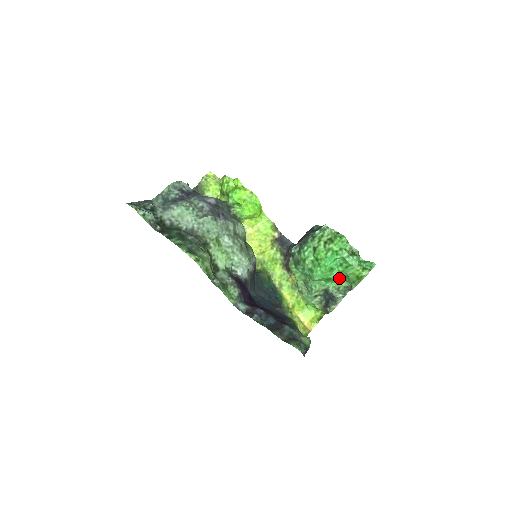
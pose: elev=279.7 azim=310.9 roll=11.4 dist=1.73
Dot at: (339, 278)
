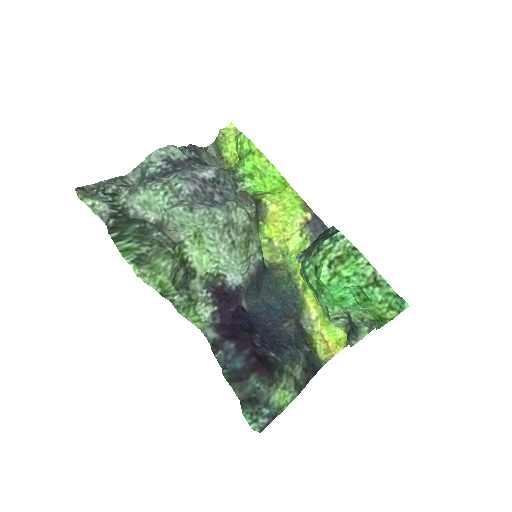
Dot at: (360, 308)
